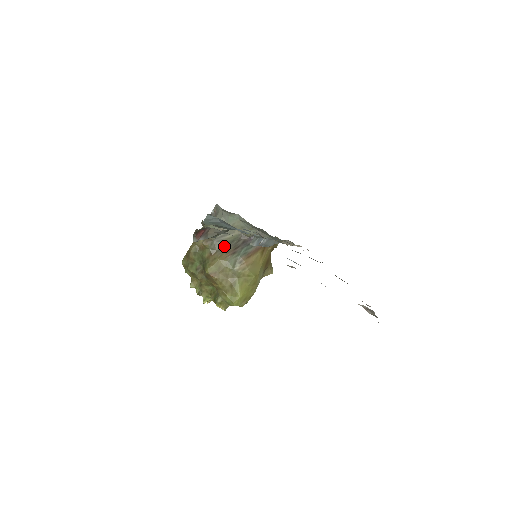
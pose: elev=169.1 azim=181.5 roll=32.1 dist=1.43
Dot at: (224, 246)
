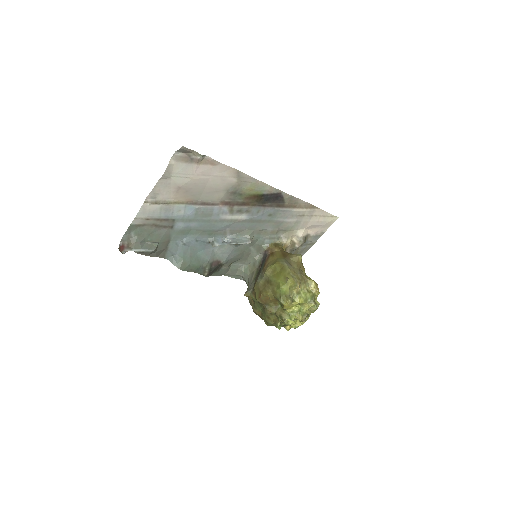
Dot at: occluded
